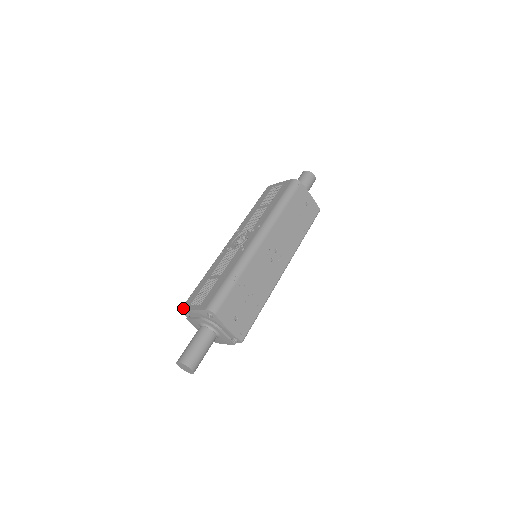
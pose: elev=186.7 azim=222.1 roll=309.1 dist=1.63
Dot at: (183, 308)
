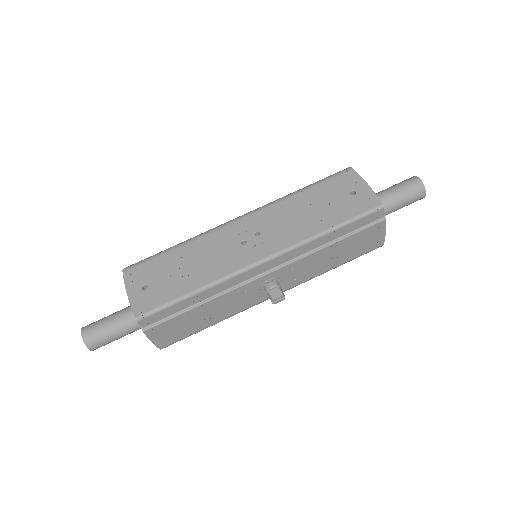
Dot at: occluded
